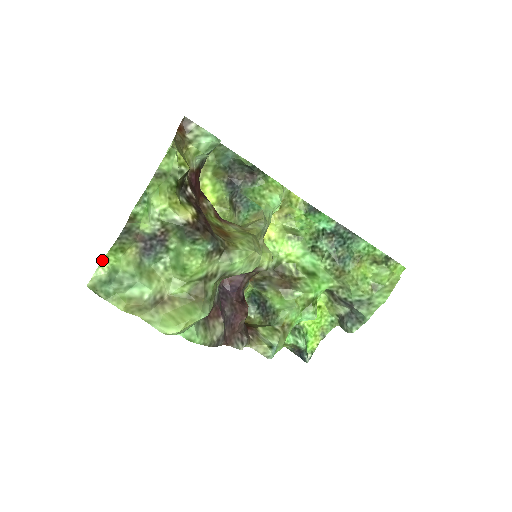
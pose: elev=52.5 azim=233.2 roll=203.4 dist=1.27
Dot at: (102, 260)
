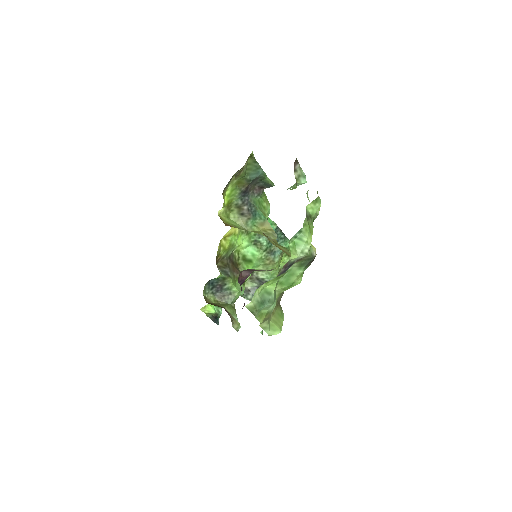
Dot at: occluded
